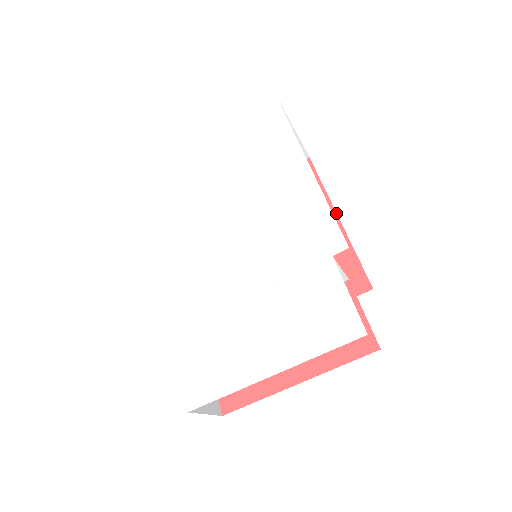
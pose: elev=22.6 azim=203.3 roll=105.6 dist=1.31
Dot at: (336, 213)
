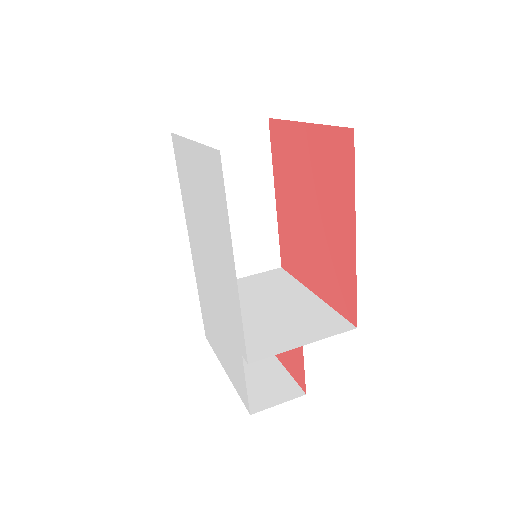
Dot at: (355, 231)
